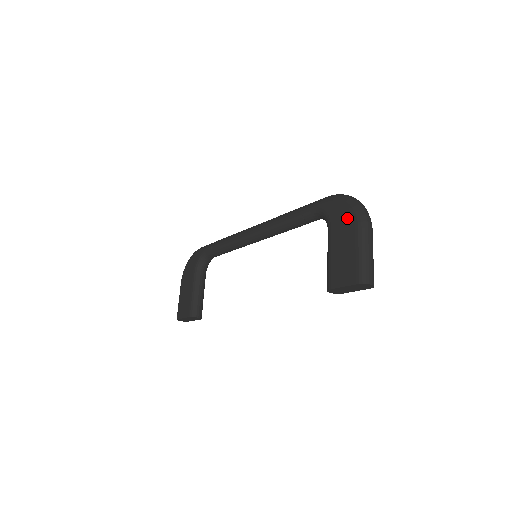
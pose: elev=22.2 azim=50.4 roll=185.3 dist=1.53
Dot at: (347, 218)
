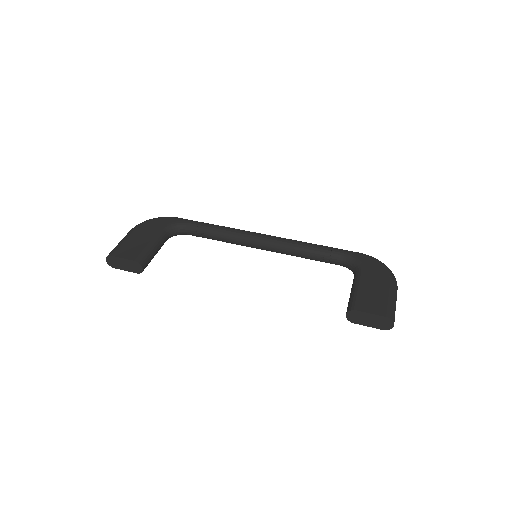
Dot at: (383, 273)
